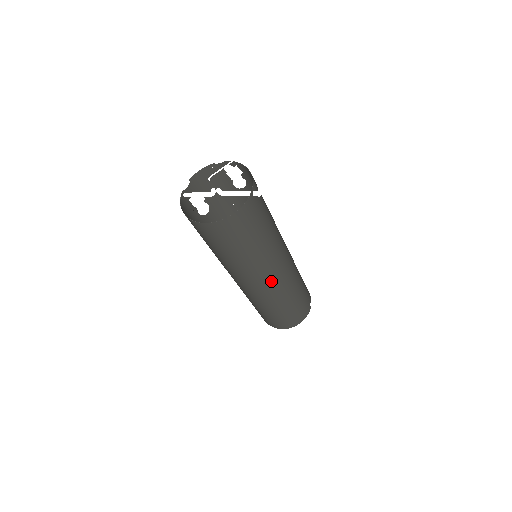
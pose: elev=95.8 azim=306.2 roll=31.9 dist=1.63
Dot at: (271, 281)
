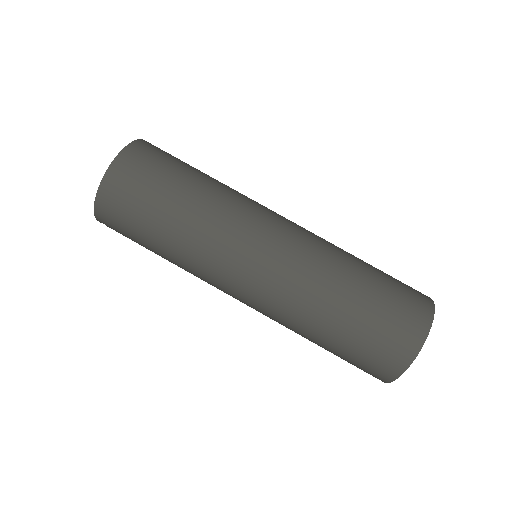
Dot at: (280, 226)
